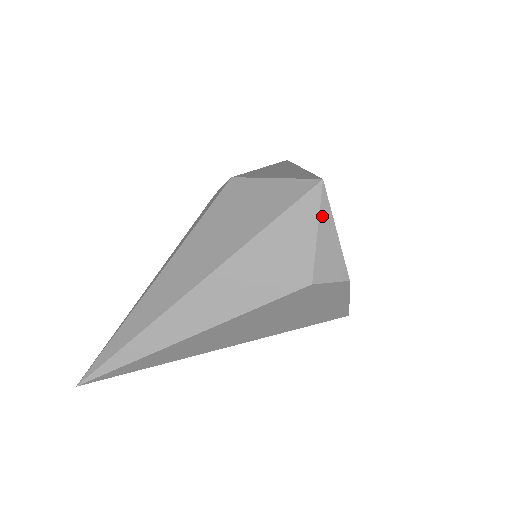
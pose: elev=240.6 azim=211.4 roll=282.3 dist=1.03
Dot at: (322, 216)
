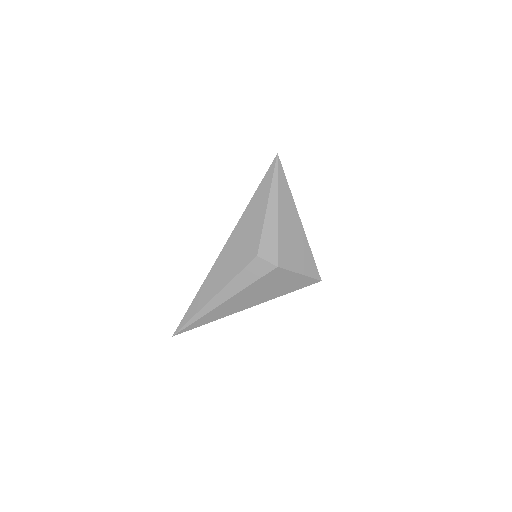
Dot at: occluded
